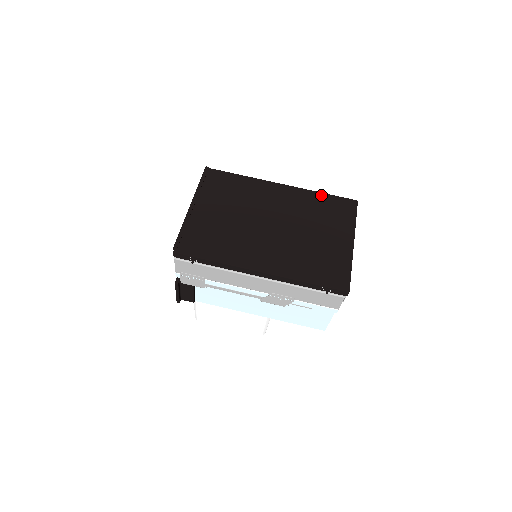
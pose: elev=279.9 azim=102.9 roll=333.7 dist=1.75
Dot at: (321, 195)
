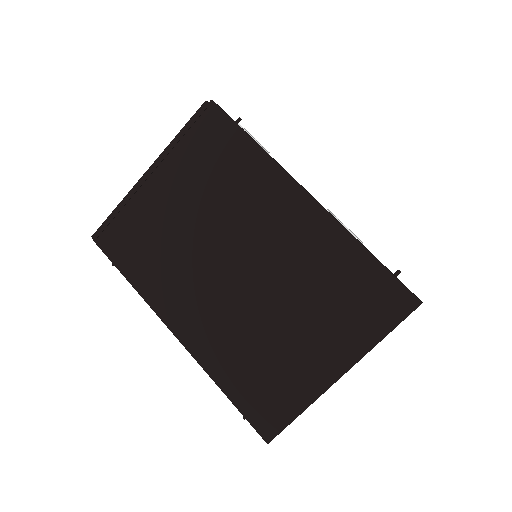
Dot at: (361, 254)
